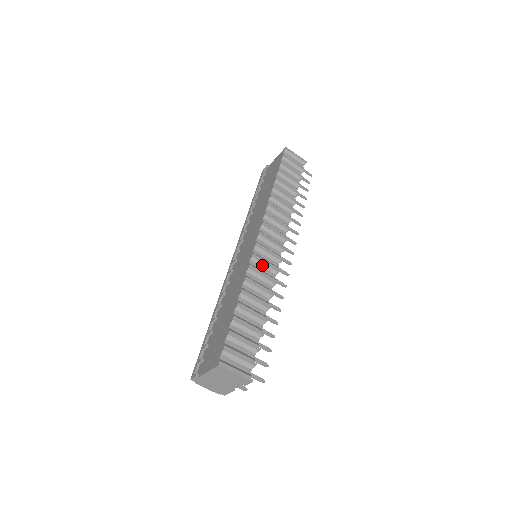
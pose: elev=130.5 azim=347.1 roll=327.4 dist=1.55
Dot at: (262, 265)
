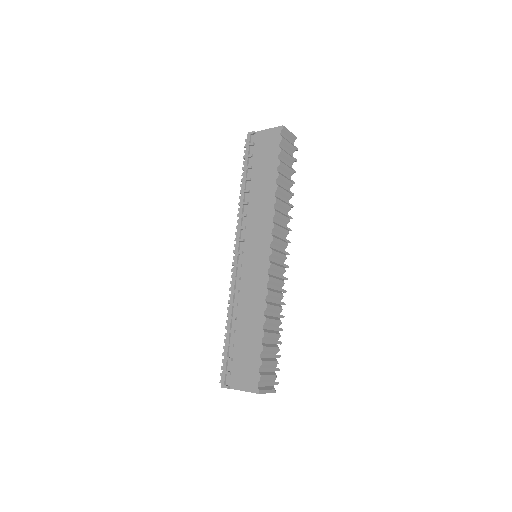
Dot at: (274, 284)
